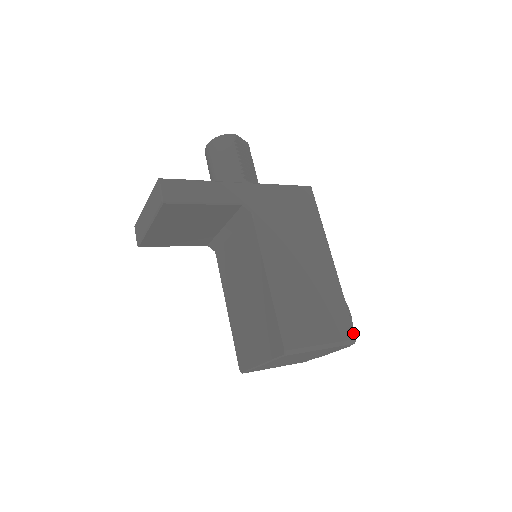
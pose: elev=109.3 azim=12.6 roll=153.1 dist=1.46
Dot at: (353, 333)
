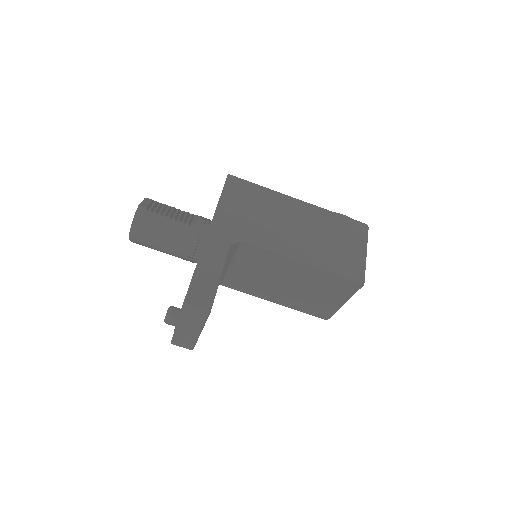
Dot at: (362, 224)
